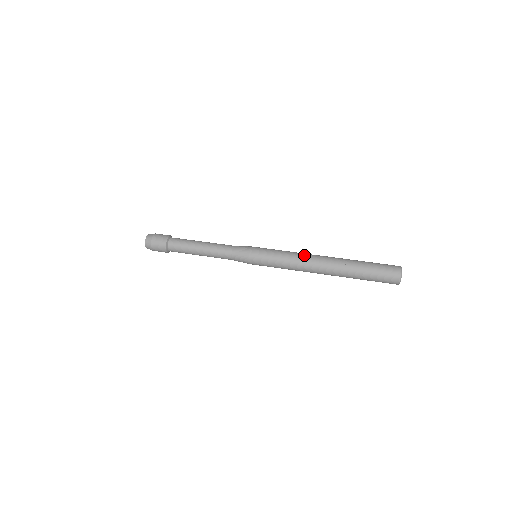
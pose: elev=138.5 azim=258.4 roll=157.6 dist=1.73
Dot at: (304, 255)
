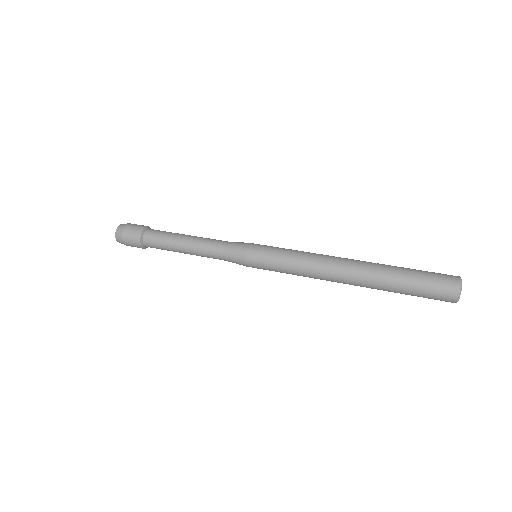
Dot at: (322, 254)
